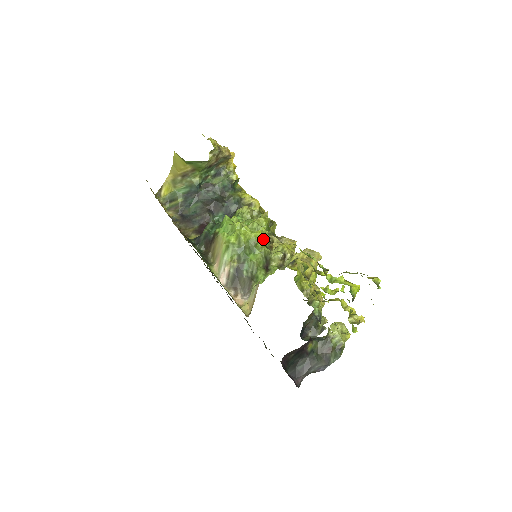
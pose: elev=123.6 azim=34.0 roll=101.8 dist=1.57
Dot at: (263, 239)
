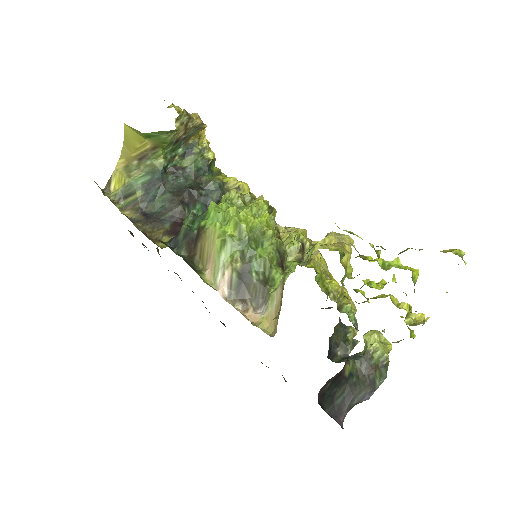
Dot at: (270, 226)
